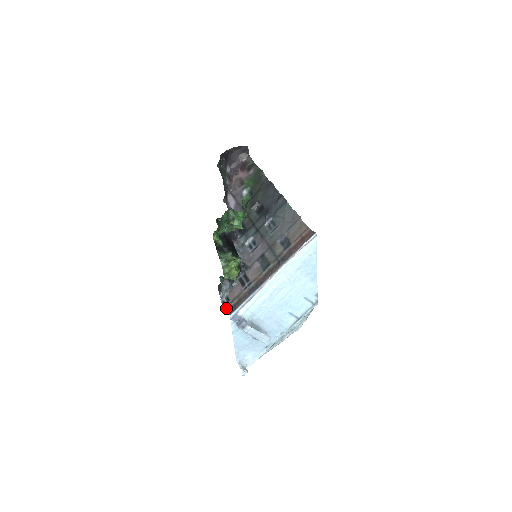
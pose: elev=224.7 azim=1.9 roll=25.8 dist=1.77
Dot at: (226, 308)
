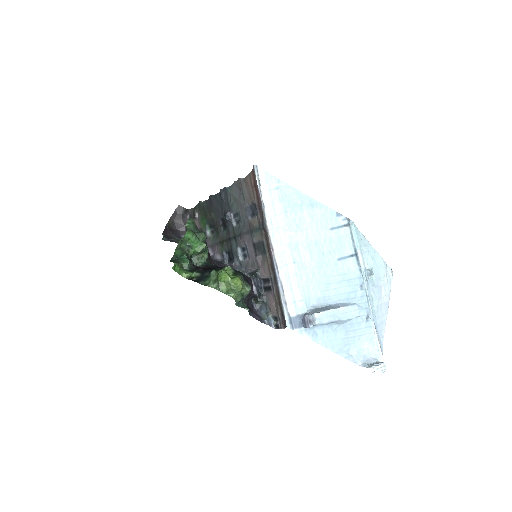
Dot at: (281, 327)
